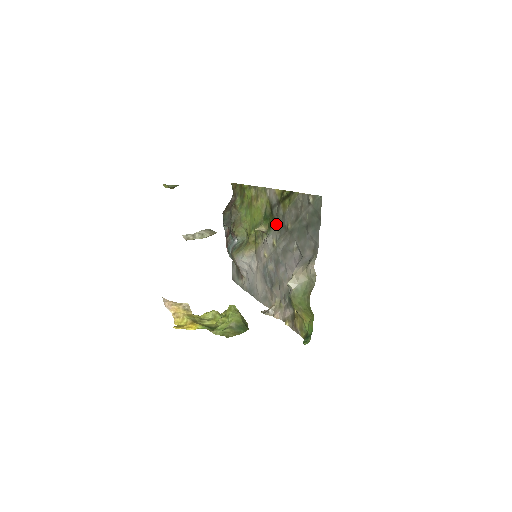
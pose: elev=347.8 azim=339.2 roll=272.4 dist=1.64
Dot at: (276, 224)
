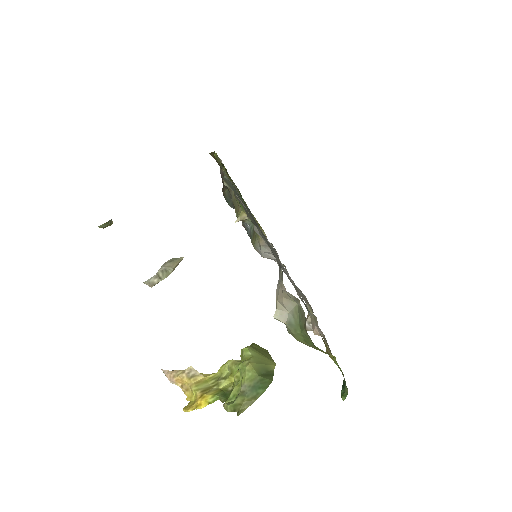
Dot at: occluded
